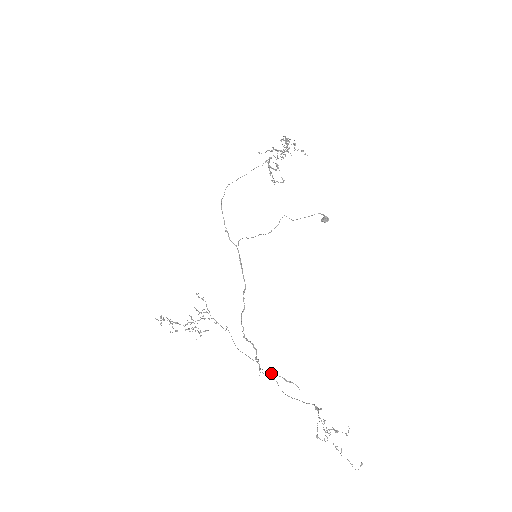
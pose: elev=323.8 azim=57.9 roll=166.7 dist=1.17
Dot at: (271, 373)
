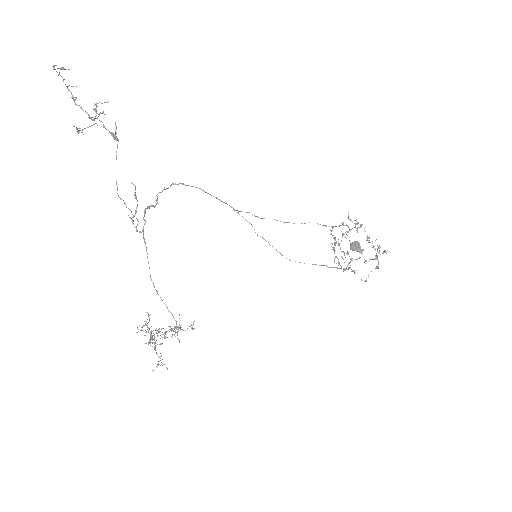
Dot at: occluded
